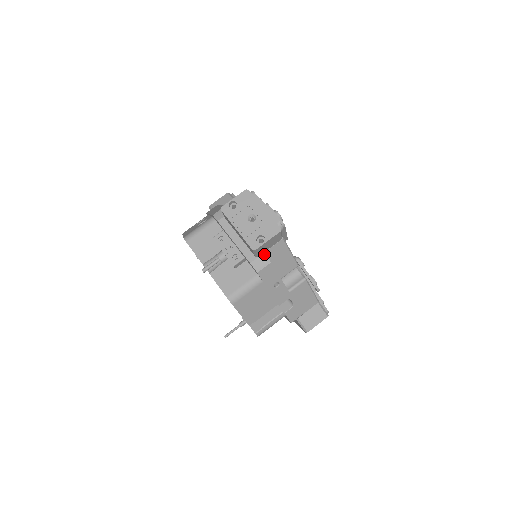
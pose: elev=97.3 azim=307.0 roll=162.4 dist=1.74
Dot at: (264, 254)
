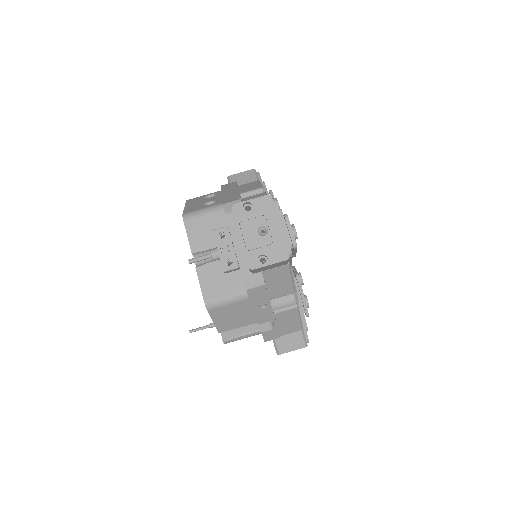
Dot at: (261, 273)
